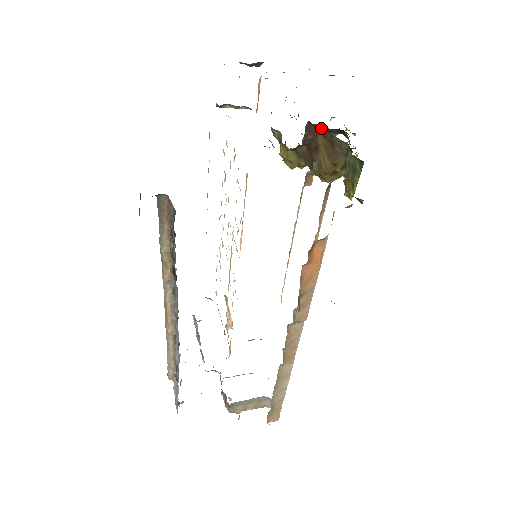
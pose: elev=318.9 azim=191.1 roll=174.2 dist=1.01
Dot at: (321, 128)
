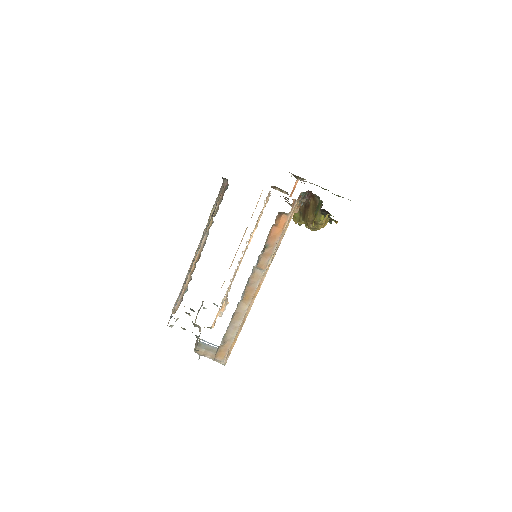
Dot at: occluded
